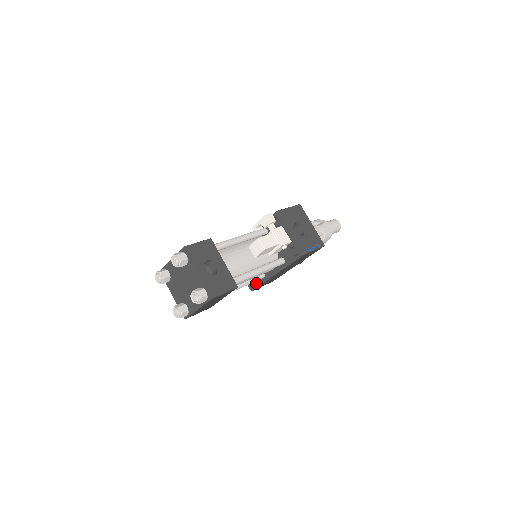
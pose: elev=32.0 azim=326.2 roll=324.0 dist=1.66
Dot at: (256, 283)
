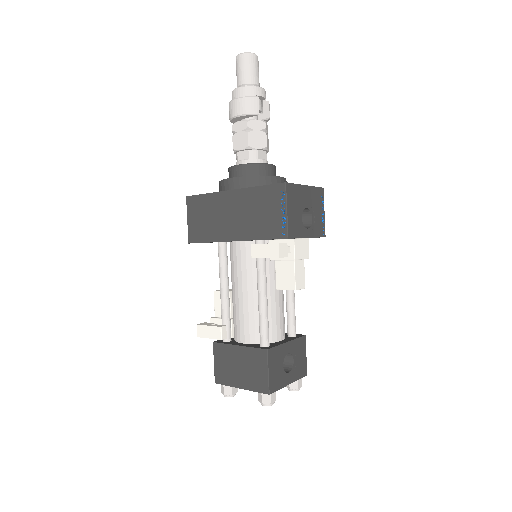
Dot at: occluded
